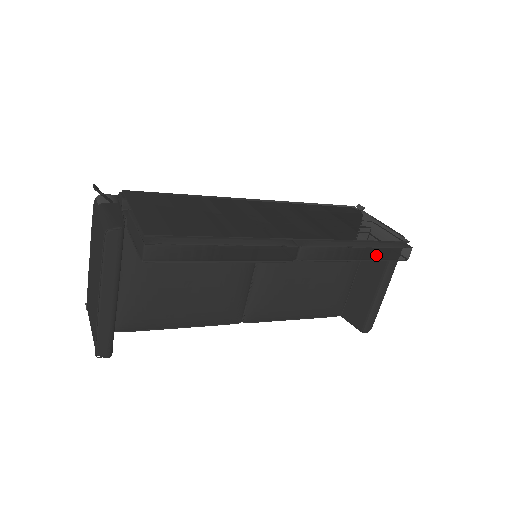
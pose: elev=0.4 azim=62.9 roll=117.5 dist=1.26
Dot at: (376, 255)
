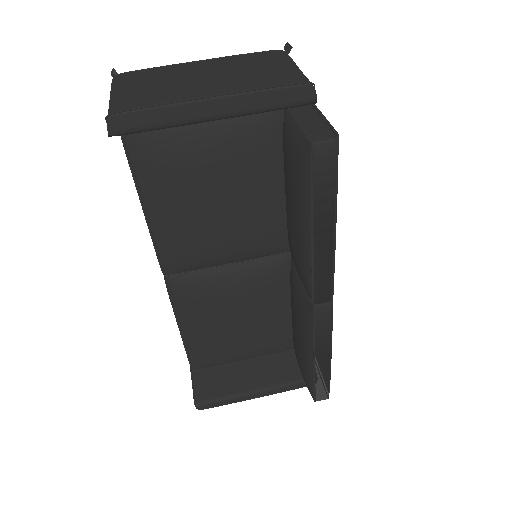
Dot at: (321, 373)
